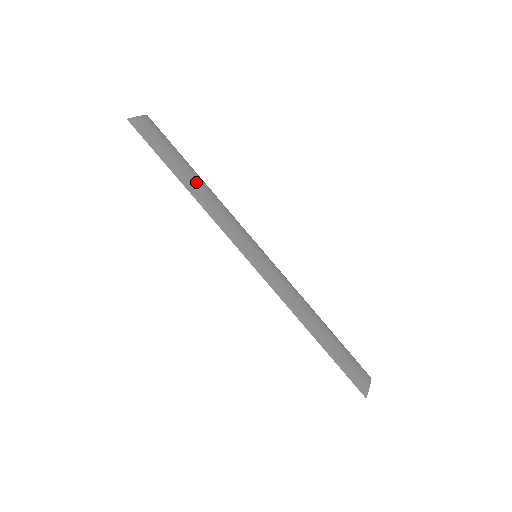
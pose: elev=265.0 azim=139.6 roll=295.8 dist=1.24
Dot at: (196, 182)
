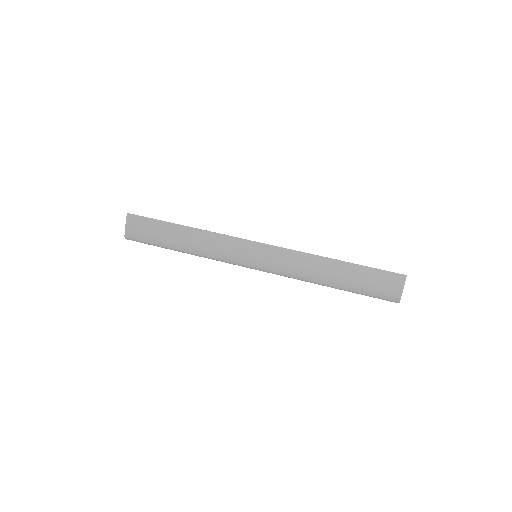
Dot at: (186, 241)
